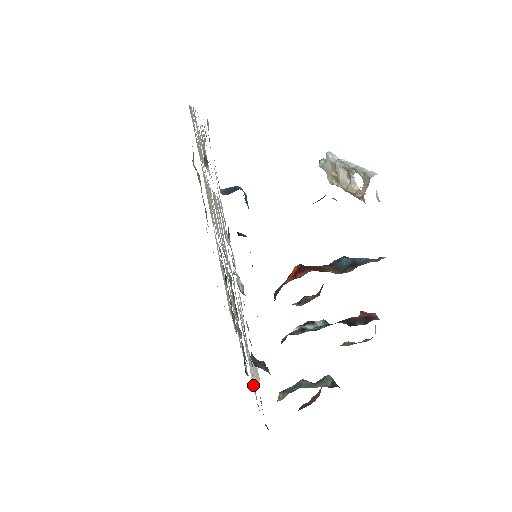
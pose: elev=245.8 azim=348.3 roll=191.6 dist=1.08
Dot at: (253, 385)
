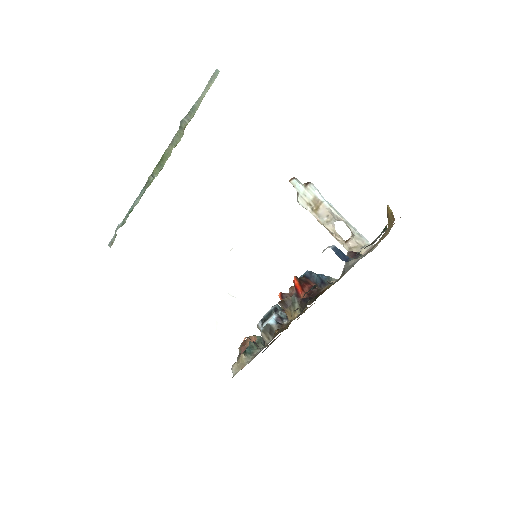
Dot at: occluded
